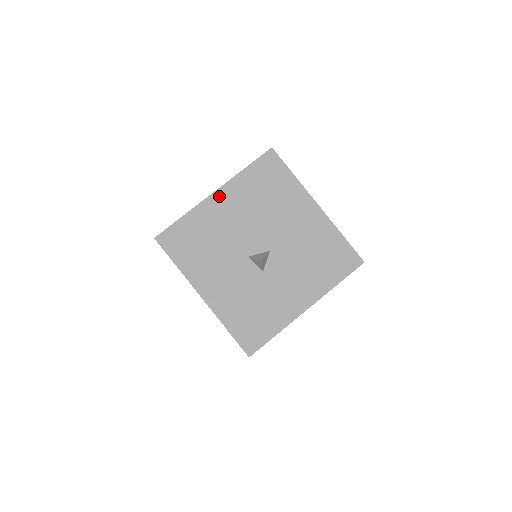
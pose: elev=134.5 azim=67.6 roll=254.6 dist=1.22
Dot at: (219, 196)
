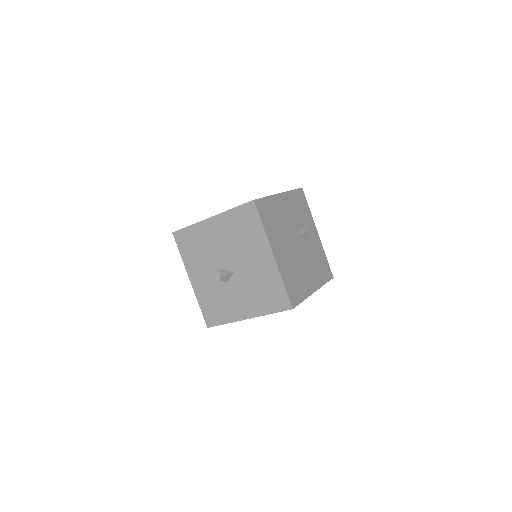
Dot at: (213, 221)
